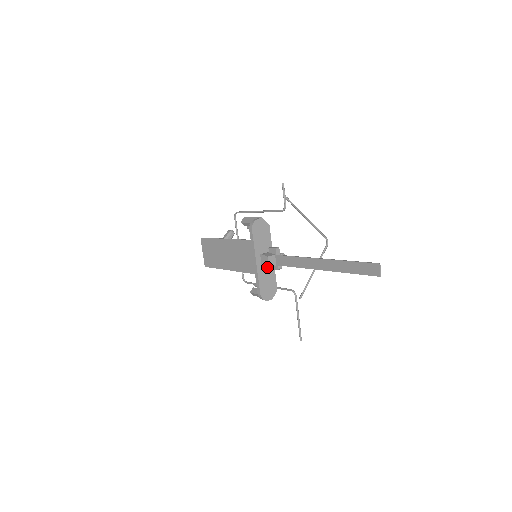
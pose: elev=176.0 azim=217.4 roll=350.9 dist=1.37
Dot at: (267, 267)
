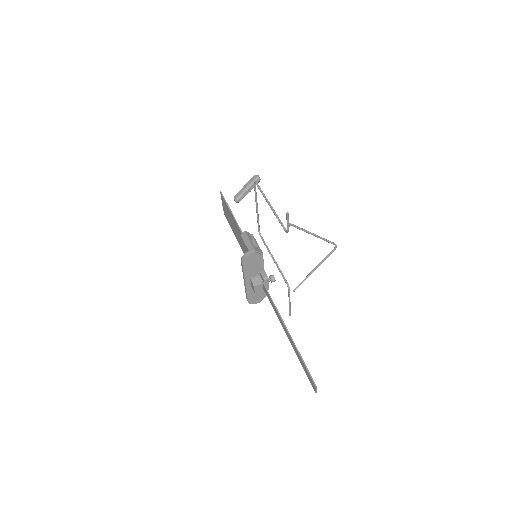
Dot at: (254, 291)
